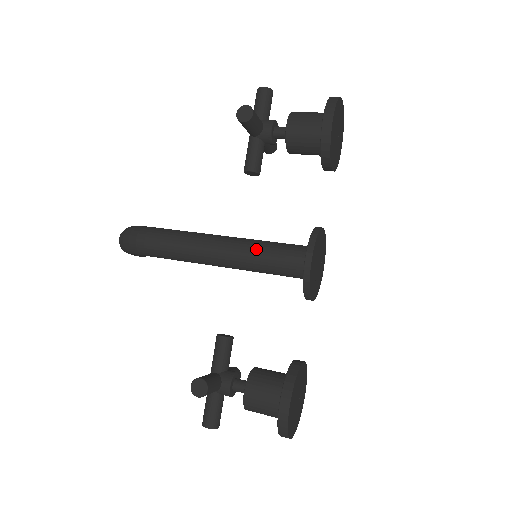
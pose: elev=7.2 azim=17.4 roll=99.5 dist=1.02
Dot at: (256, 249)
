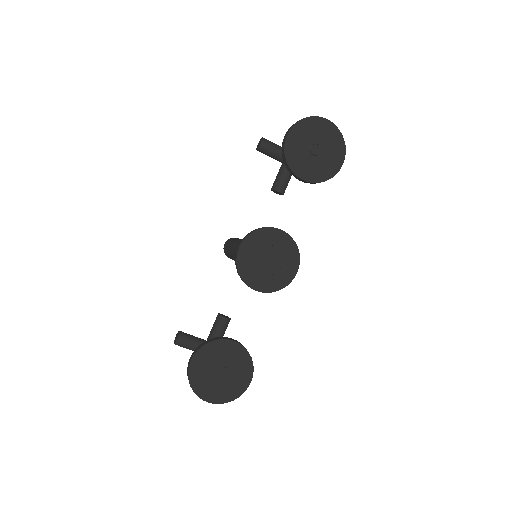
Dot at: occluded
